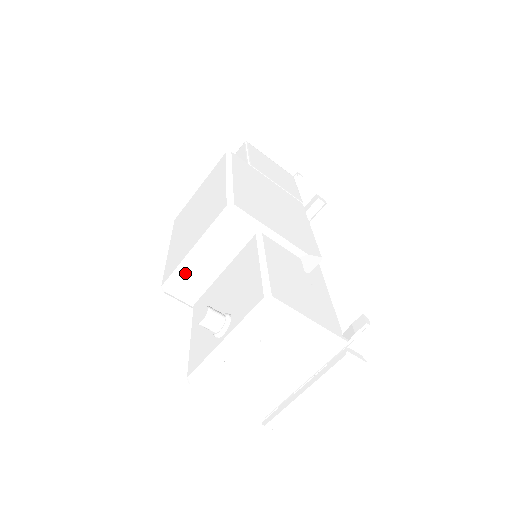
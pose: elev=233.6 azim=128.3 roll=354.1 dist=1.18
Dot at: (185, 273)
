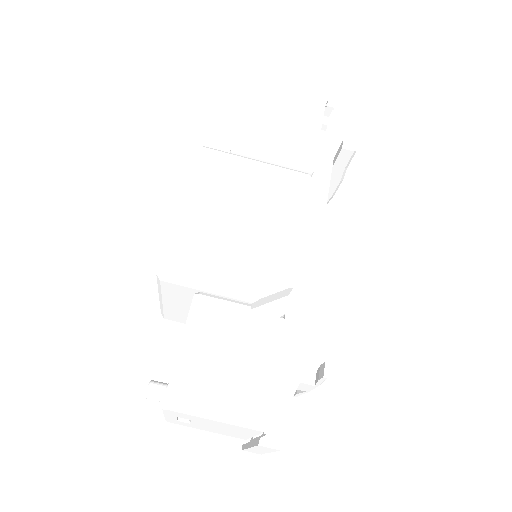
Dot at: (167, 310)
